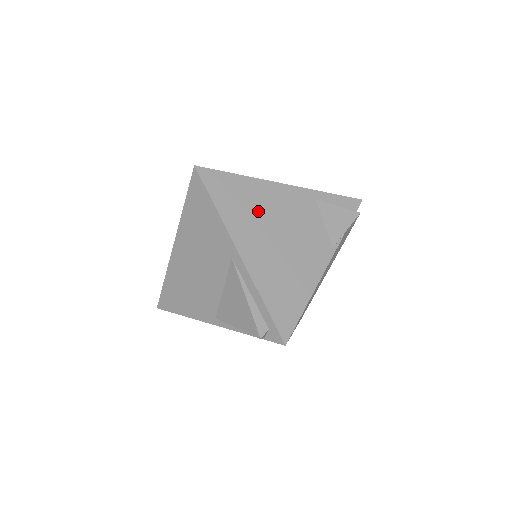
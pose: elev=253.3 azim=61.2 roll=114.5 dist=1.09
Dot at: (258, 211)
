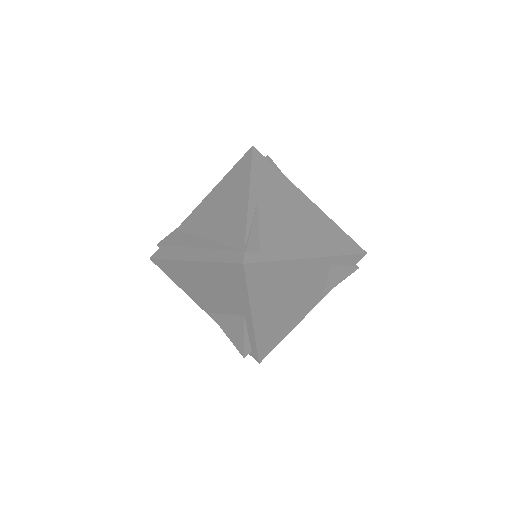
Dot at: (281, 286)
